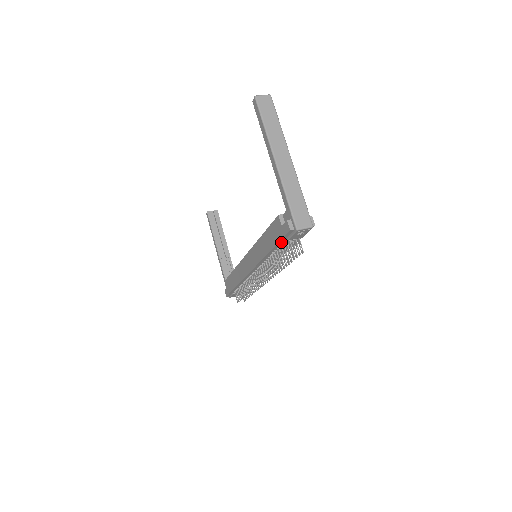
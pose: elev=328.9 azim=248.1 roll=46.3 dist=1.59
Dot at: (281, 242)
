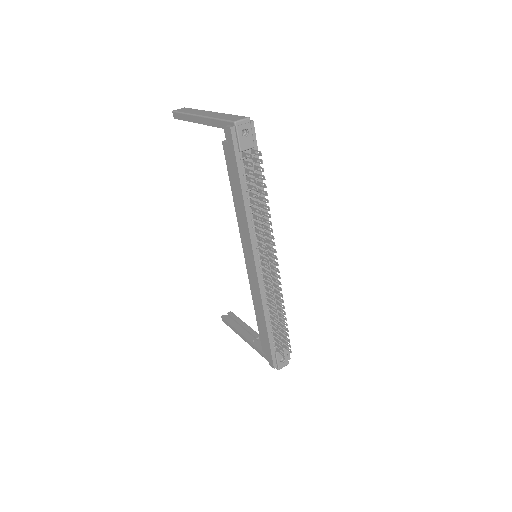
Dot at: (240, 165)
